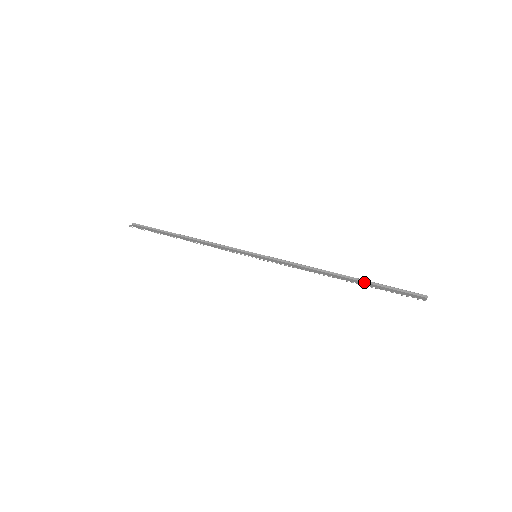
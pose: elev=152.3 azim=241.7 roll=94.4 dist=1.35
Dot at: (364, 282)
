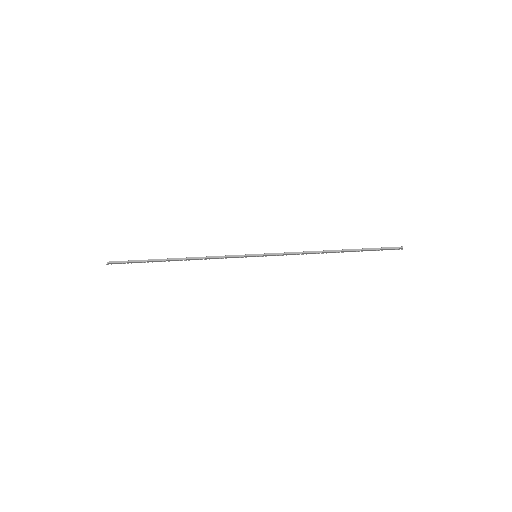
Dot at: (354, 251)
